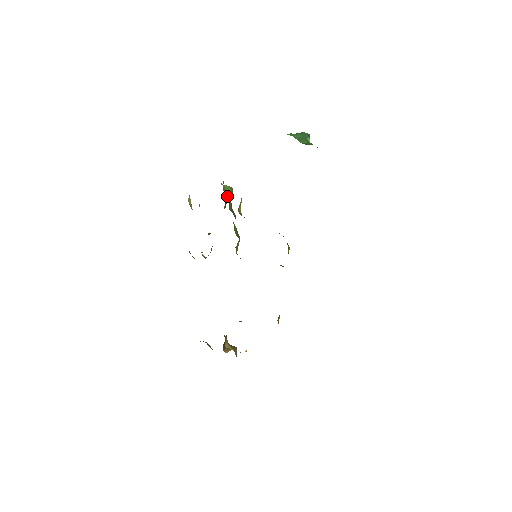
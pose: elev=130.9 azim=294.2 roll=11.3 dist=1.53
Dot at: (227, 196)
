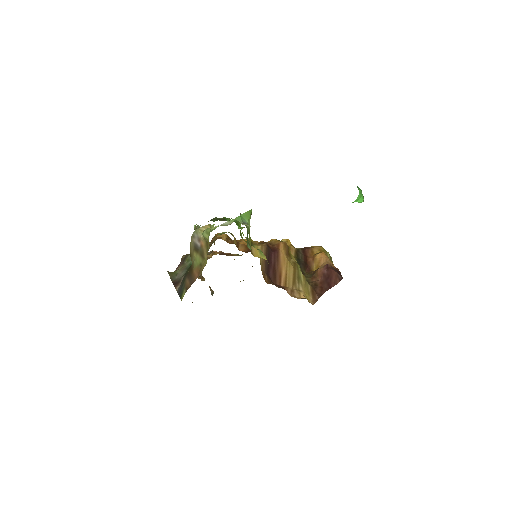
Dot at: occluded
